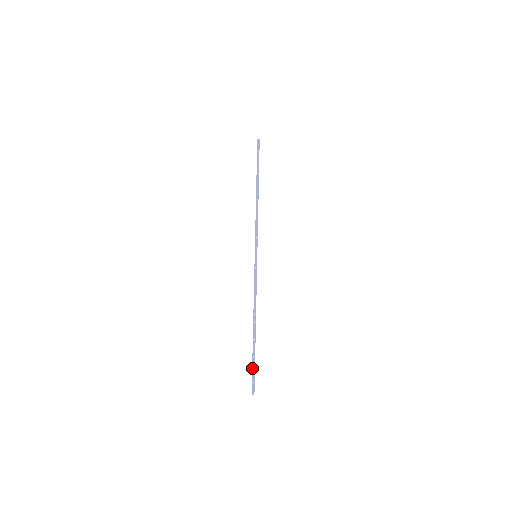
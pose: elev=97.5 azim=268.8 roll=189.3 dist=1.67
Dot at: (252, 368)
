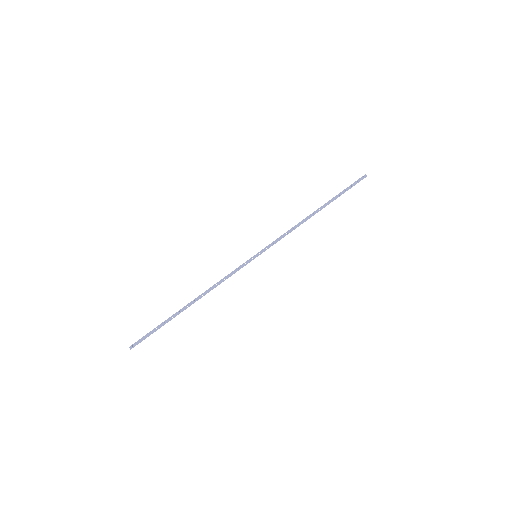
Dot at: (153, 329)
